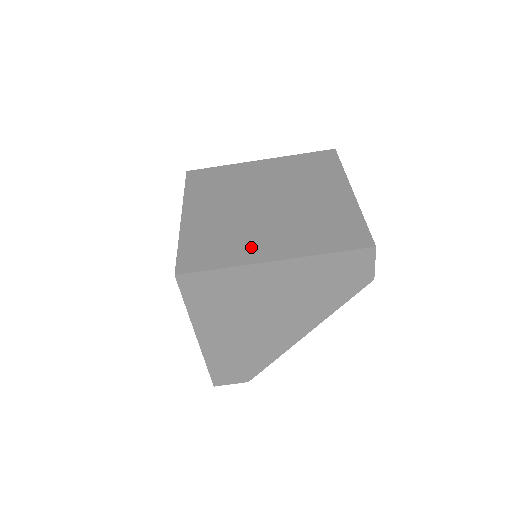
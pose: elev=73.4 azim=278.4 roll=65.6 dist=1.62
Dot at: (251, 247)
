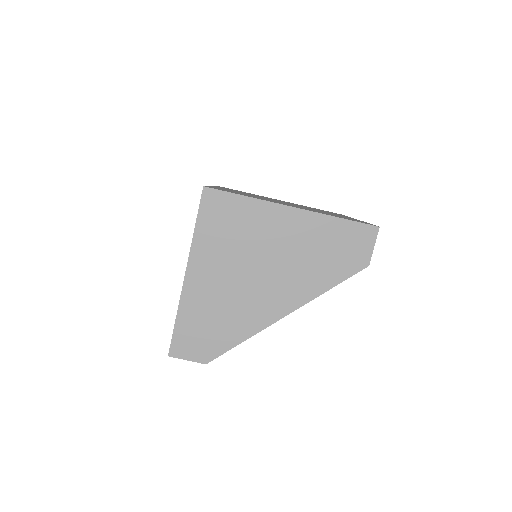
Dot at: (272, 201)
